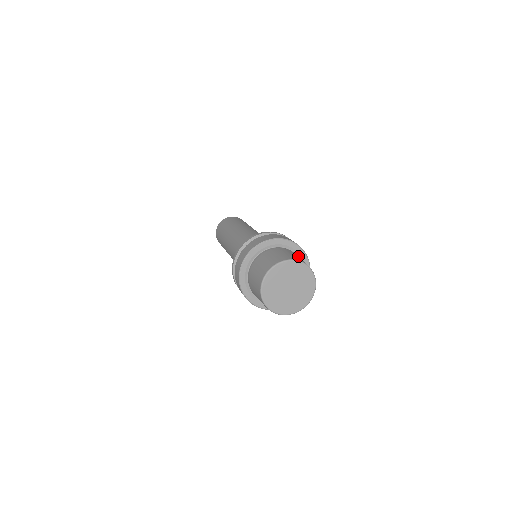
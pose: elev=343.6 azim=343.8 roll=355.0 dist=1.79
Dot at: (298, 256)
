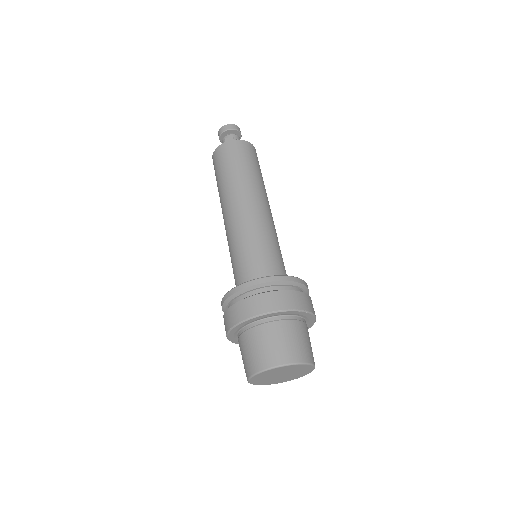
Dot at: (296, 333)
